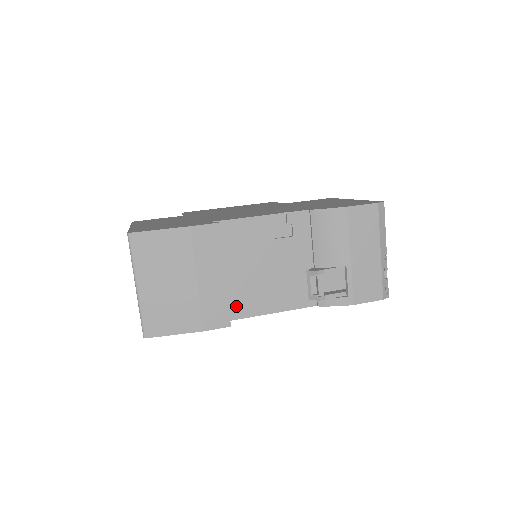
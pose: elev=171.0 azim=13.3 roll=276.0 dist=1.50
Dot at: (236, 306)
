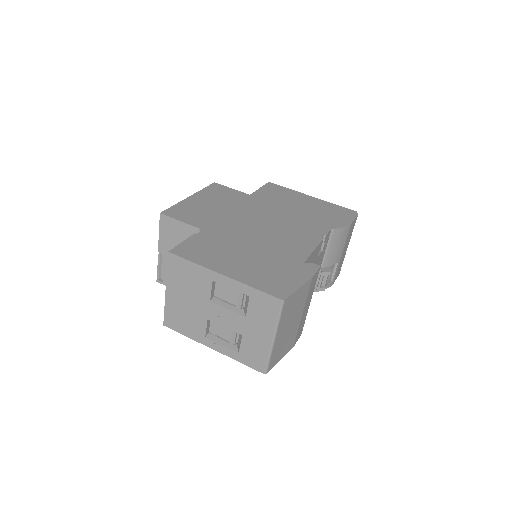
Dot at: occluded
